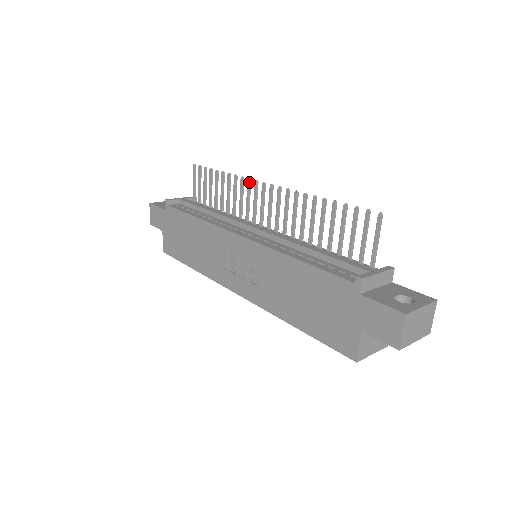
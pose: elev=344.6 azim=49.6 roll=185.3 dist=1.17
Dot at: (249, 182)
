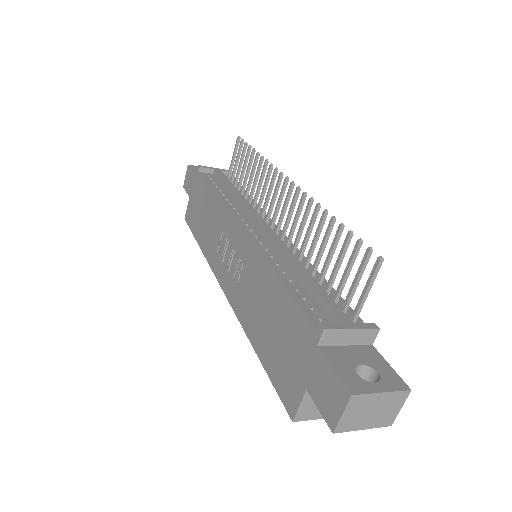
Dot at: (275, 172)
